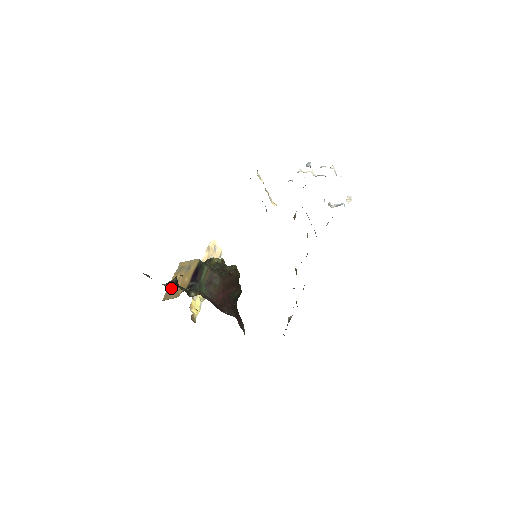
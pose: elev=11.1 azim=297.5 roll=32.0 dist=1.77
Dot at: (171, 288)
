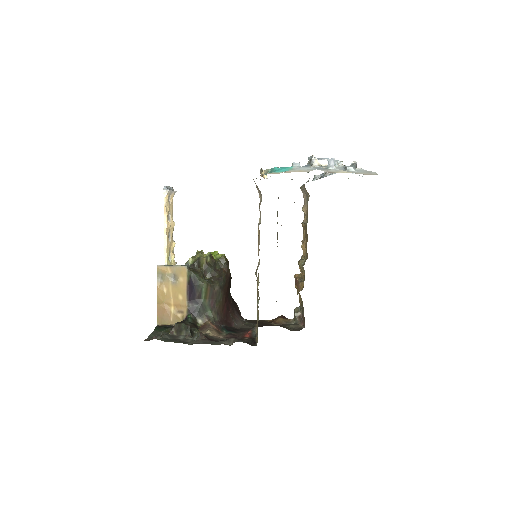
Dot at: (163, 308)
